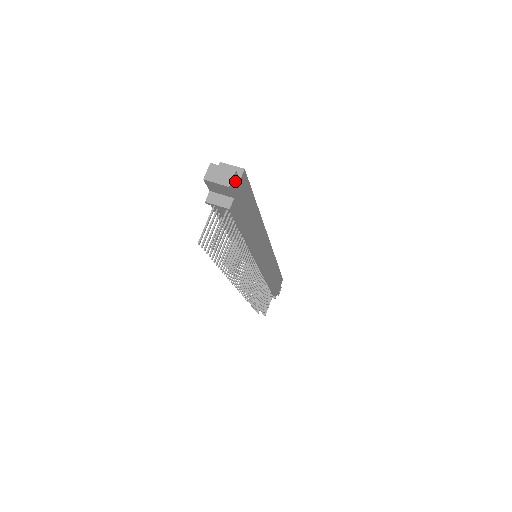
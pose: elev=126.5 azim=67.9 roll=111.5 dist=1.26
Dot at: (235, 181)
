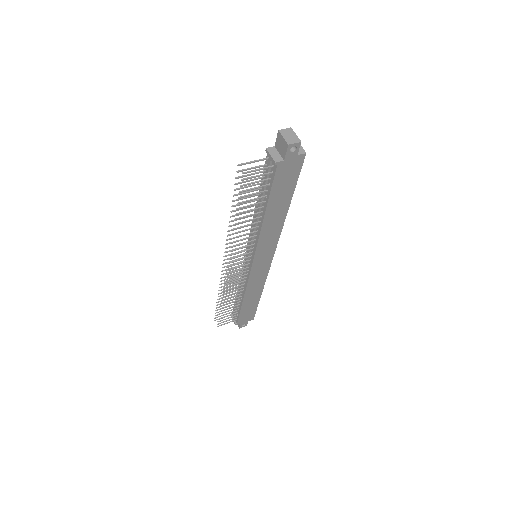
Dot at: (295, 150)
